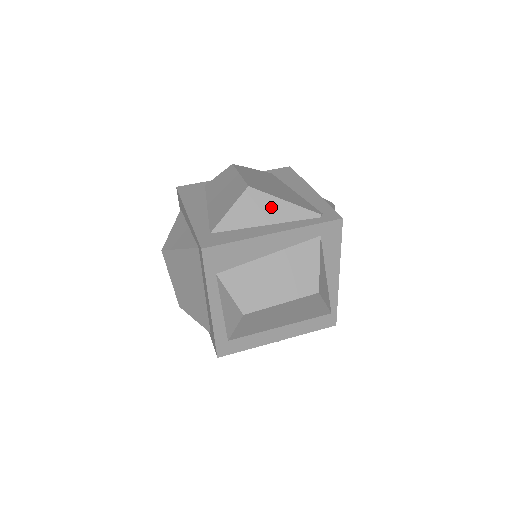
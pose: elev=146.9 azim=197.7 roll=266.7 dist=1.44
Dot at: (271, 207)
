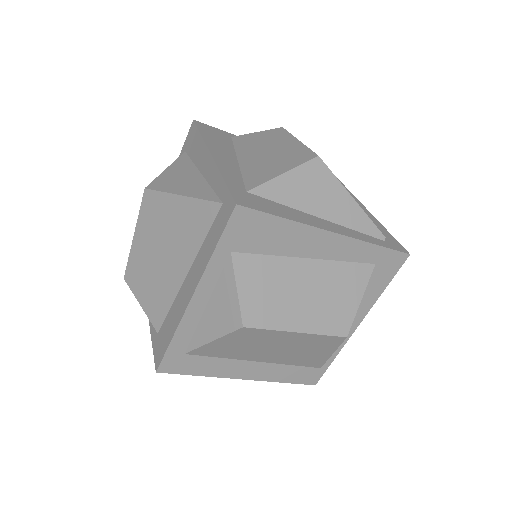
Dot at: (334, 197)
